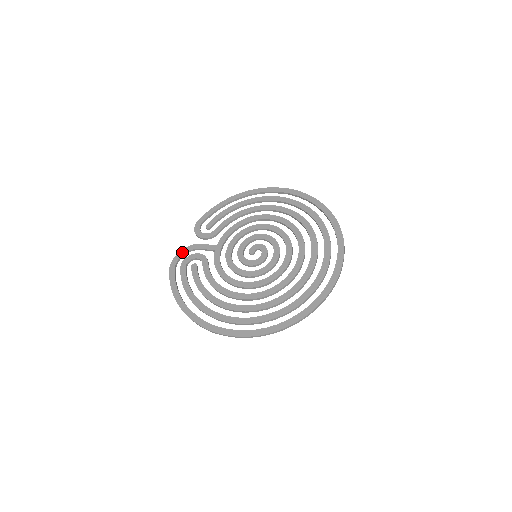
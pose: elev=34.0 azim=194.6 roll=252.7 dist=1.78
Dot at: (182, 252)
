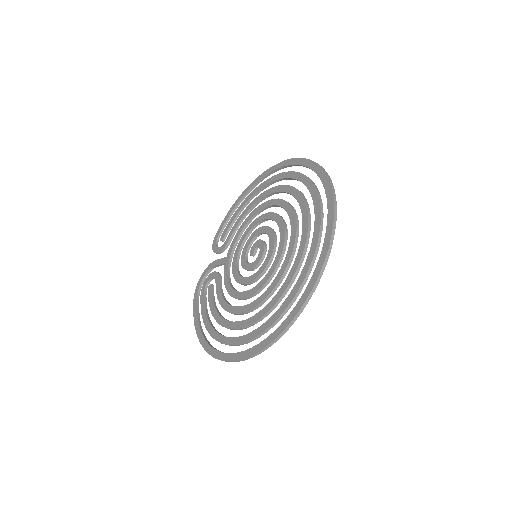
Dot at: (203, 275)
